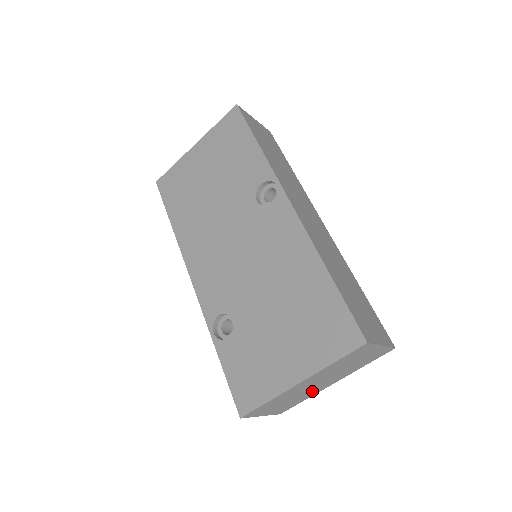
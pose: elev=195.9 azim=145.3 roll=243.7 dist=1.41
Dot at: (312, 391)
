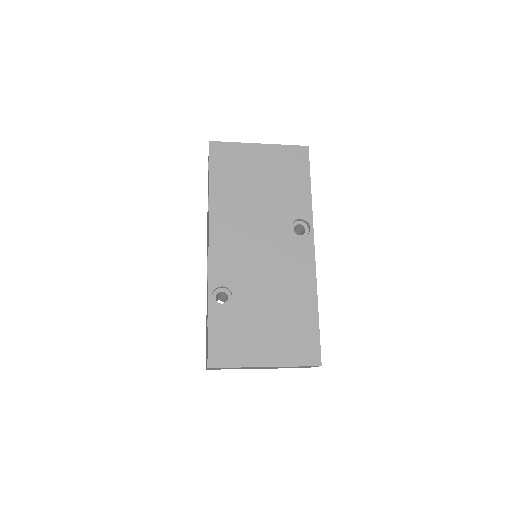
Dot at: occluded
